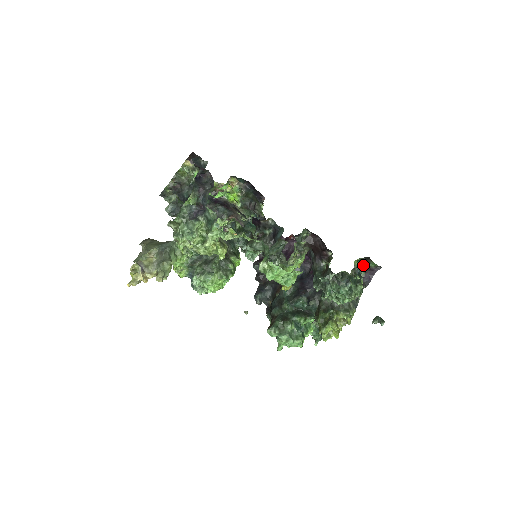
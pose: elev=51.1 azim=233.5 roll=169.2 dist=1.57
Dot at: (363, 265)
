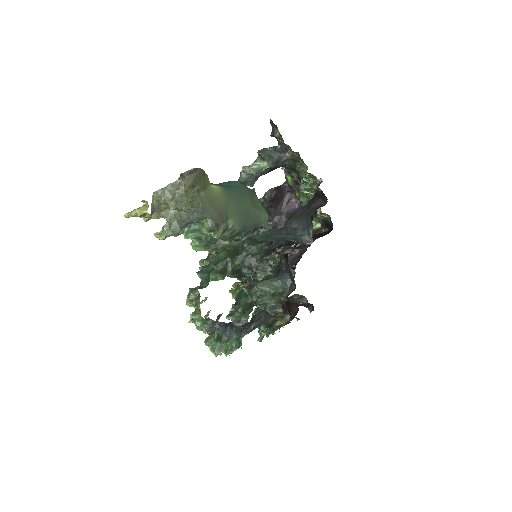
Dot at: occluded
